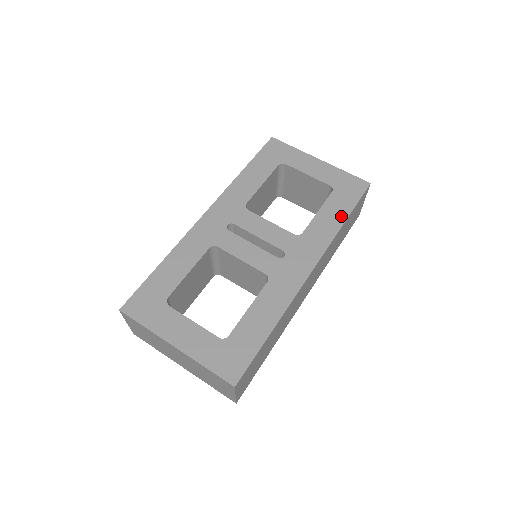
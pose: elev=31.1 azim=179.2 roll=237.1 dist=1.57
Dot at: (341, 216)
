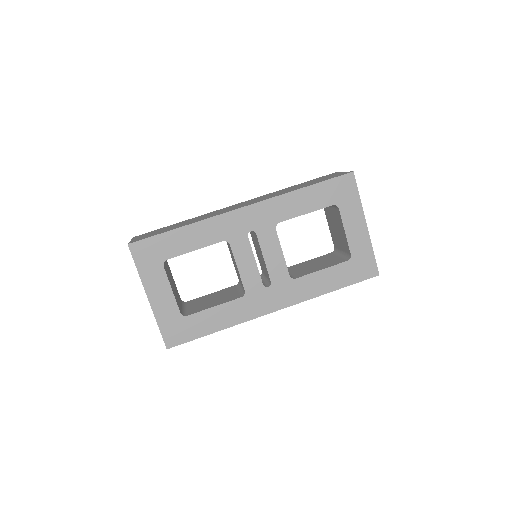
Dot at: (333, 286)
